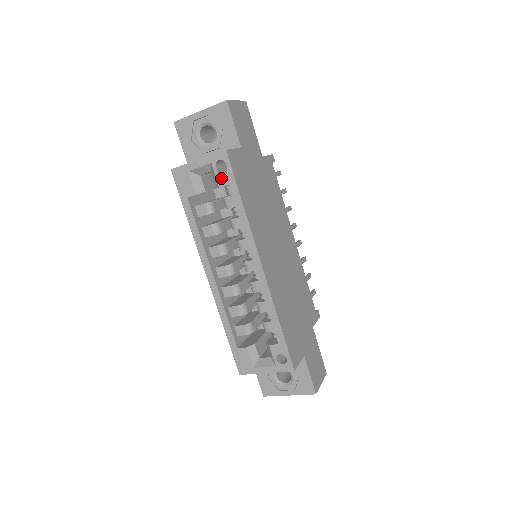
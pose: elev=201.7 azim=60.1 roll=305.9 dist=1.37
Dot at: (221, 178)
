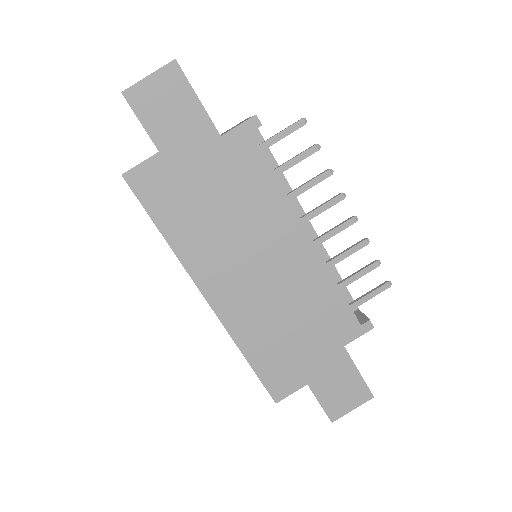
Dot at: occluded
